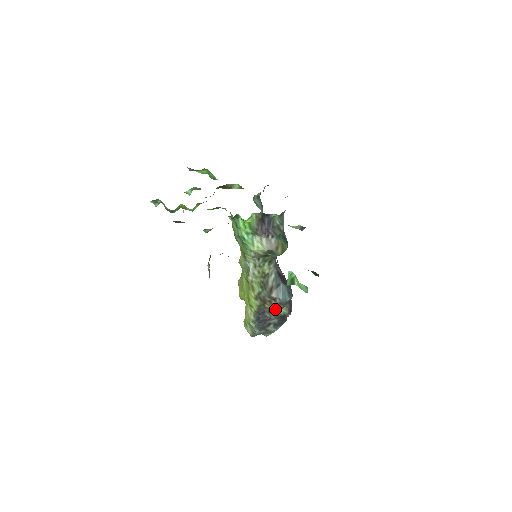
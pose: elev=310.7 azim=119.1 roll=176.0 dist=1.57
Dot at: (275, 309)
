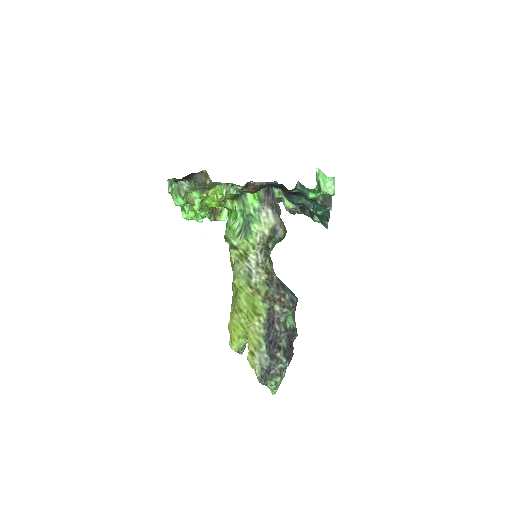
Dot at: (286, 308)
